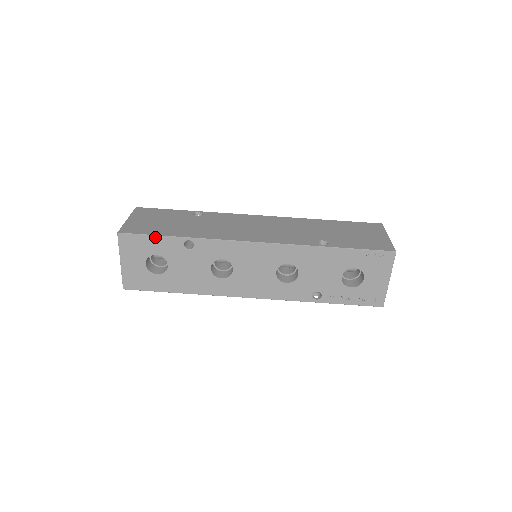
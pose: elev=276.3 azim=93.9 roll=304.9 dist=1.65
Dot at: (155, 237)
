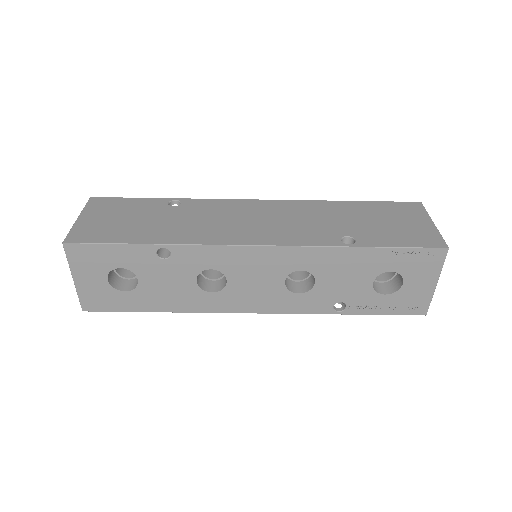
Dot at: (116, 246)
